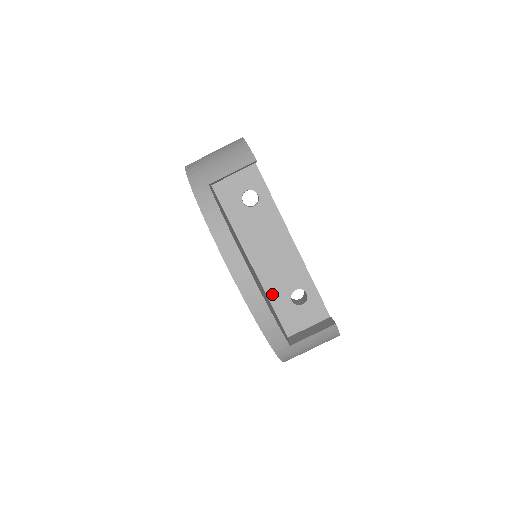
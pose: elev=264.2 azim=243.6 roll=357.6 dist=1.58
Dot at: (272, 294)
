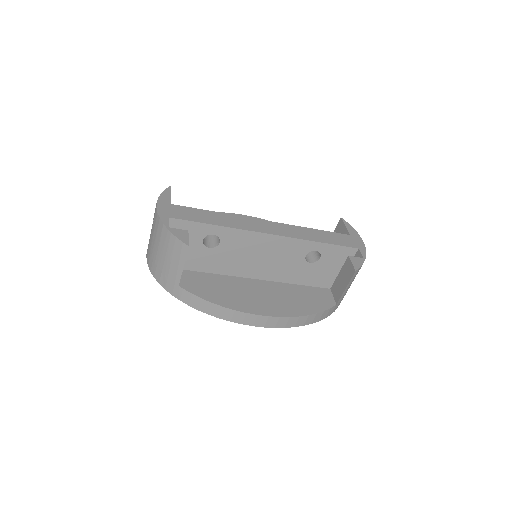
Dot at: (292, 271)
